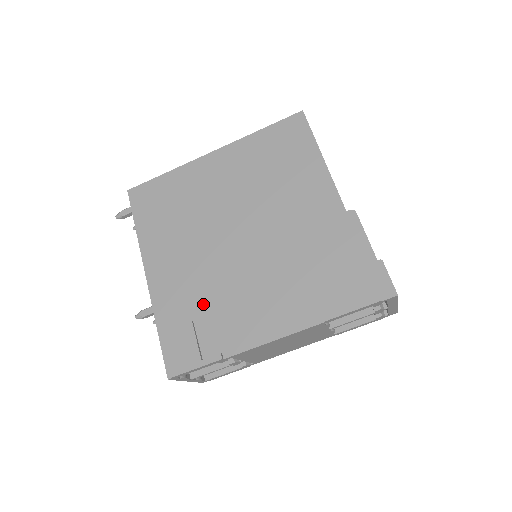
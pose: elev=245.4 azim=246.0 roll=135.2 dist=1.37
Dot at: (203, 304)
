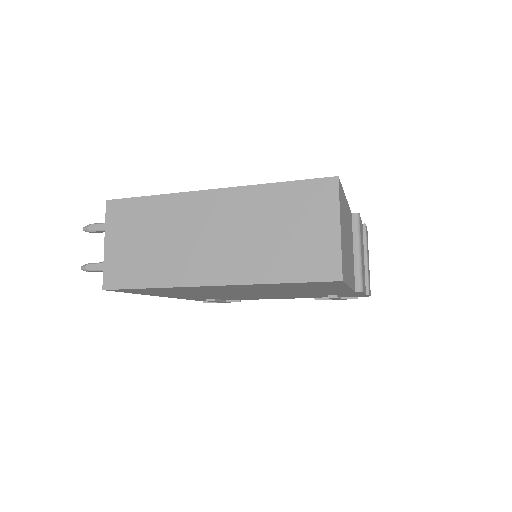
Dot at: occluded
